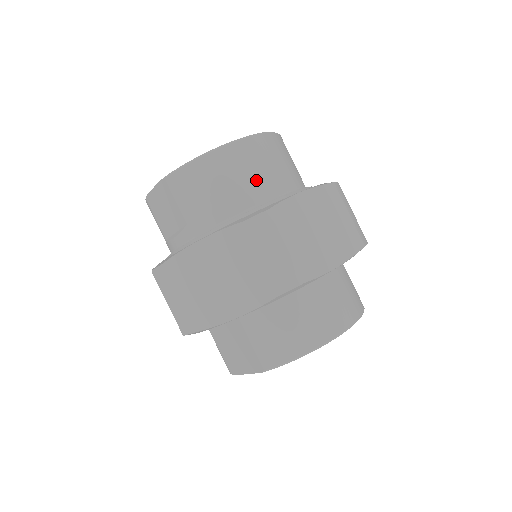
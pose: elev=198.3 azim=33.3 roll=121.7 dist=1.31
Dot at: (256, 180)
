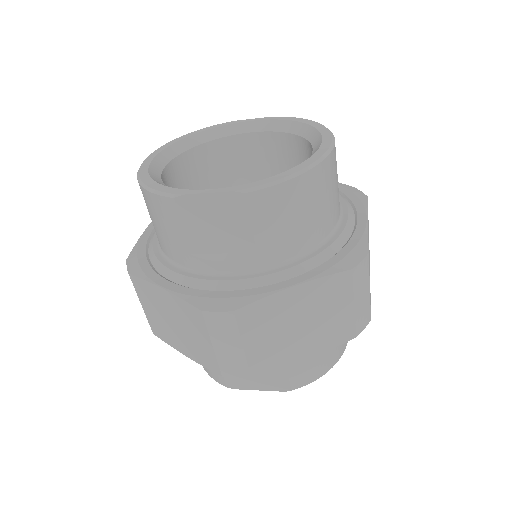
Dot at: (333, 202)
